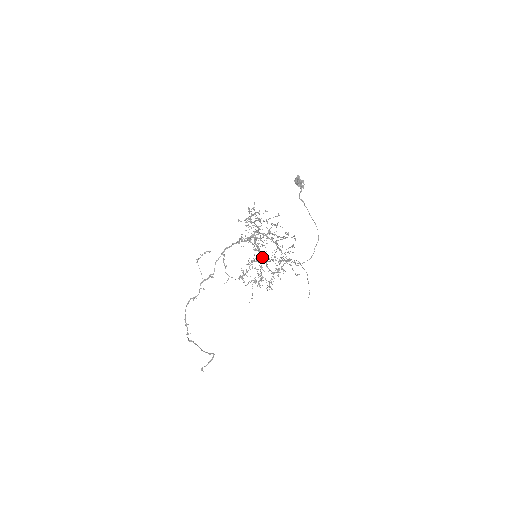
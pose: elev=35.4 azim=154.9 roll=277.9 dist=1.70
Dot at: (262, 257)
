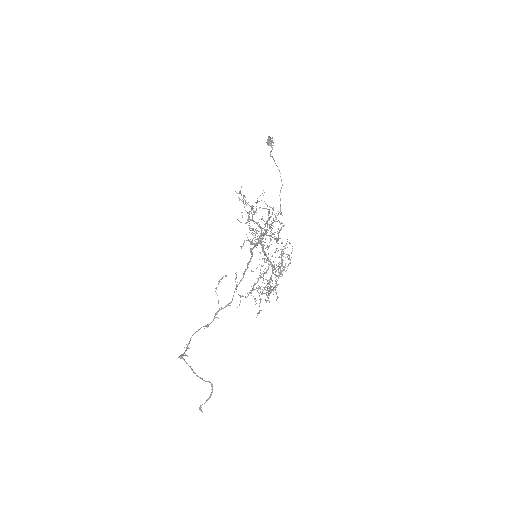
Dot at: (271, 266)
